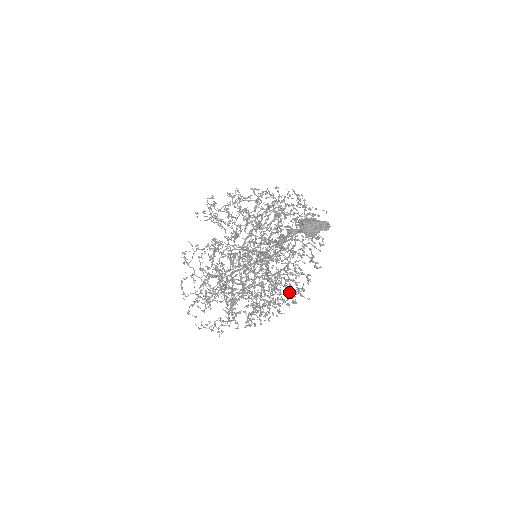
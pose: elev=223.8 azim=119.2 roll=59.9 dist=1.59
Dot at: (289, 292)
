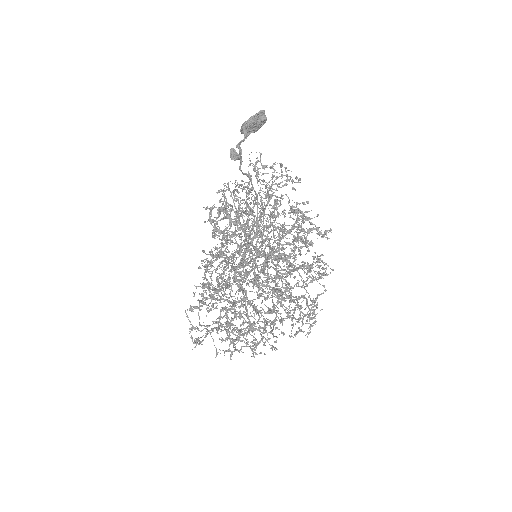
Dot at: occluded
